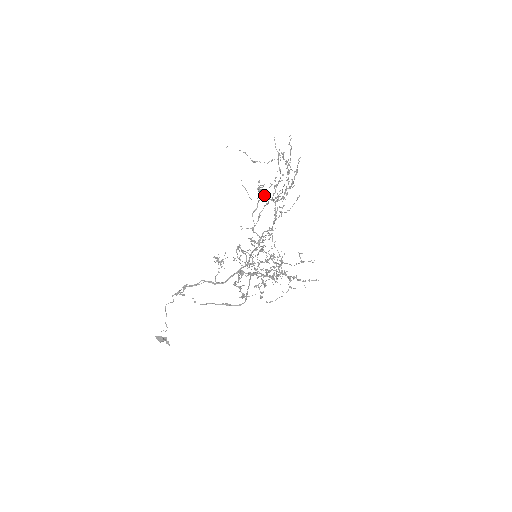
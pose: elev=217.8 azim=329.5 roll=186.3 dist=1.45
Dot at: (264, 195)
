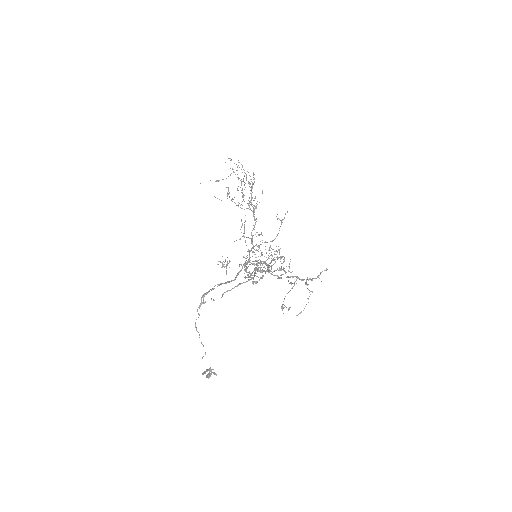
Dot at: occluded
